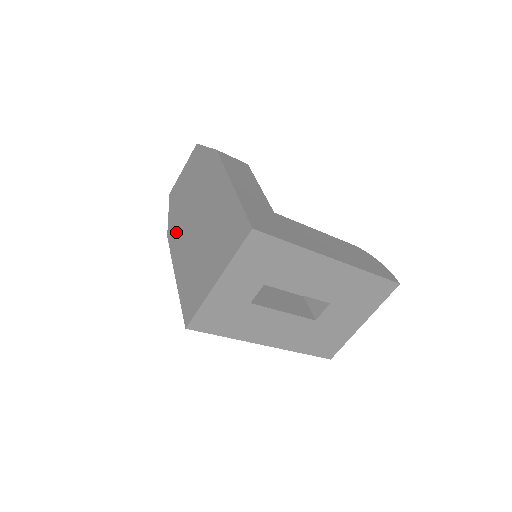
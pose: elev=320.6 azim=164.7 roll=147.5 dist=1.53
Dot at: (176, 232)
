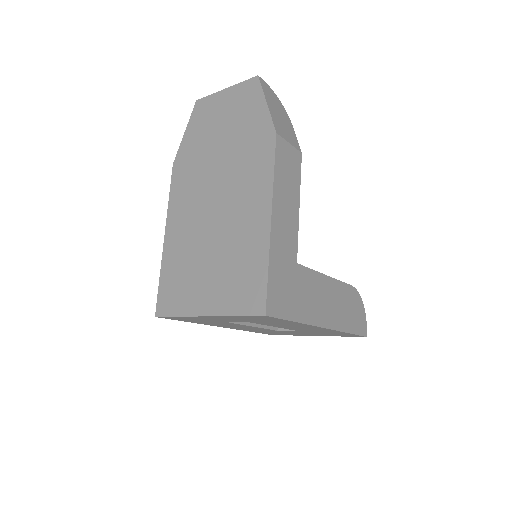
Dot at: (185, 177)
